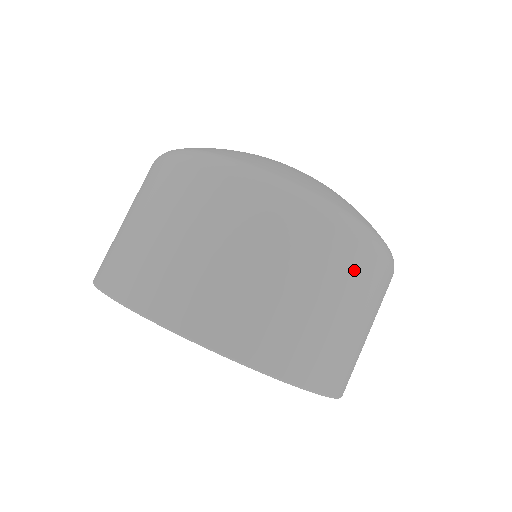
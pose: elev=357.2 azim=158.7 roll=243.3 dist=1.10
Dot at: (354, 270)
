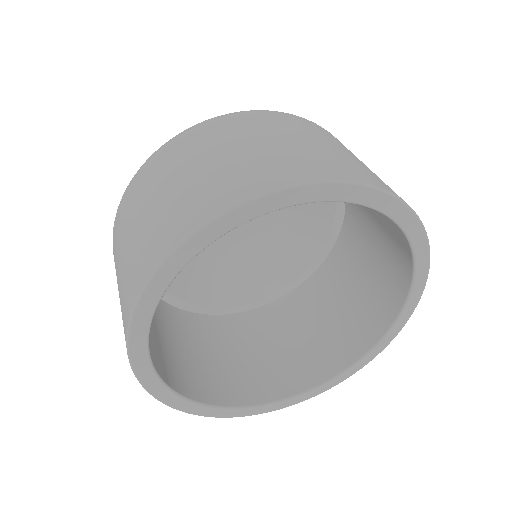
Dot at: (255, 123)
